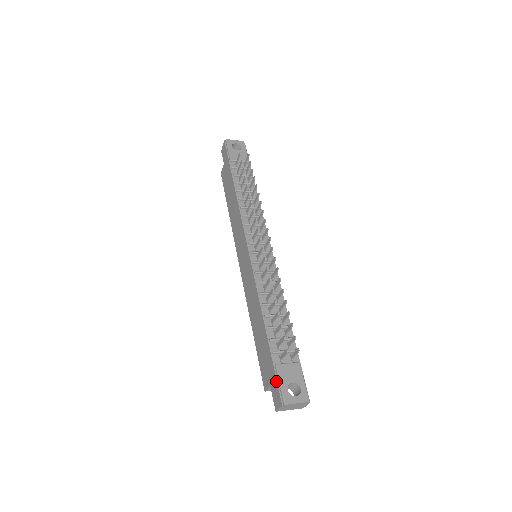
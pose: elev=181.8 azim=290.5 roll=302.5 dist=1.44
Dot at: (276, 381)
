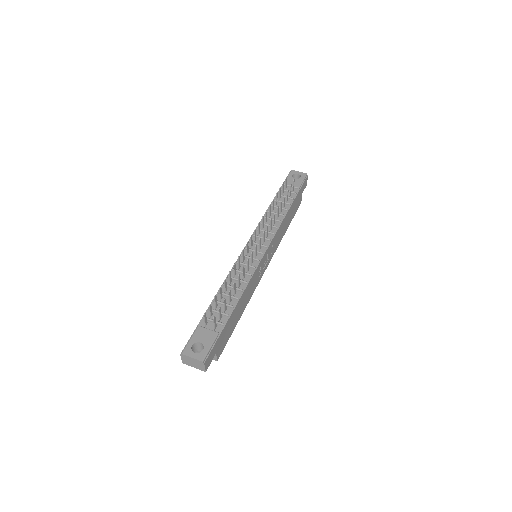
Dot at: (190, 337)
